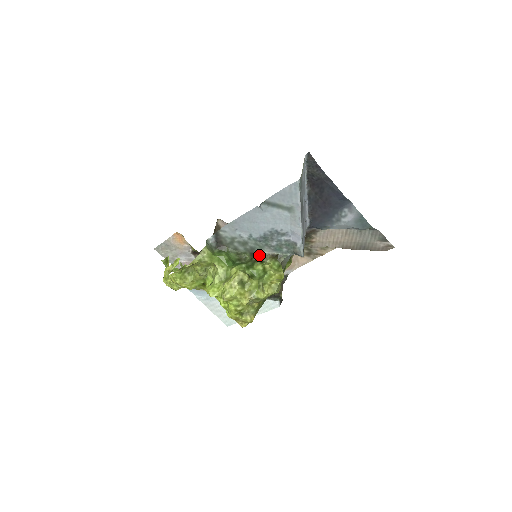
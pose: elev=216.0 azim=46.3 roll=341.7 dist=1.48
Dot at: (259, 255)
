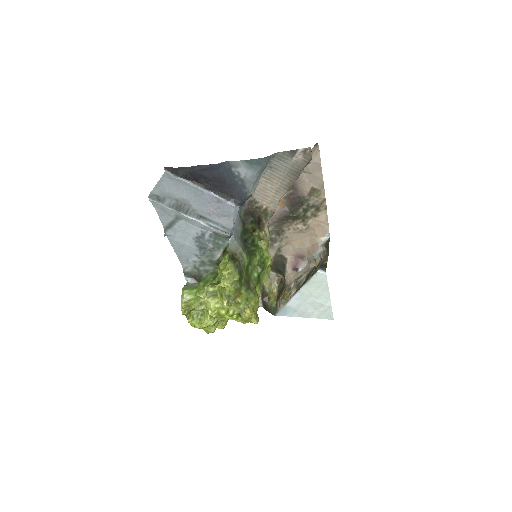
Dot at: (218, 261)
